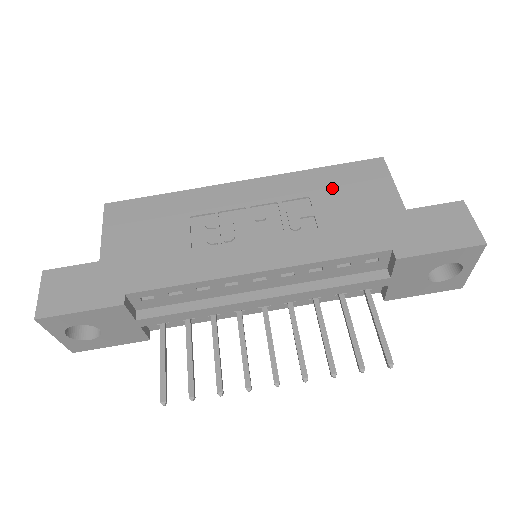
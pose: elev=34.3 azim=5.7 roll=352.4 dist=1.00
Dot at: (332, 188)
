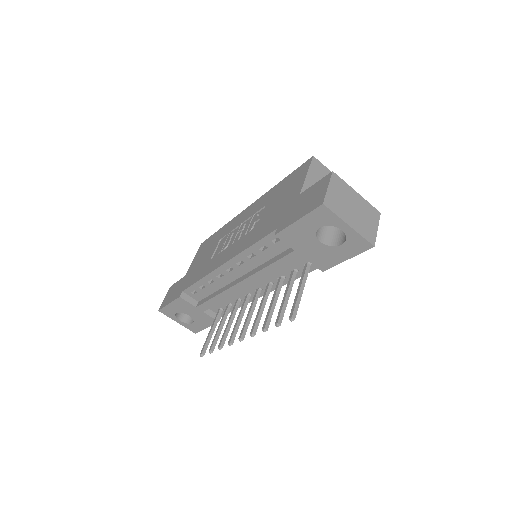
Dot at: (277, 194)
